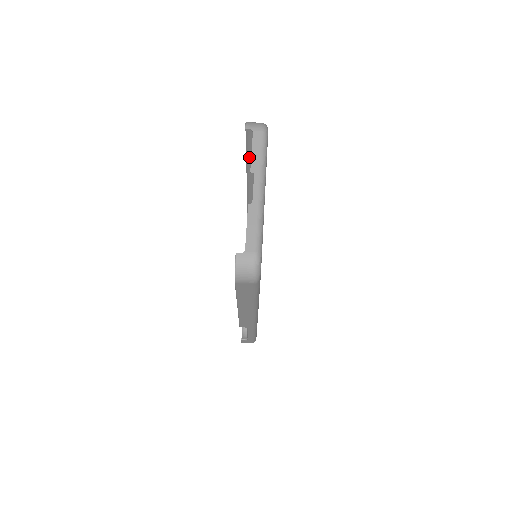
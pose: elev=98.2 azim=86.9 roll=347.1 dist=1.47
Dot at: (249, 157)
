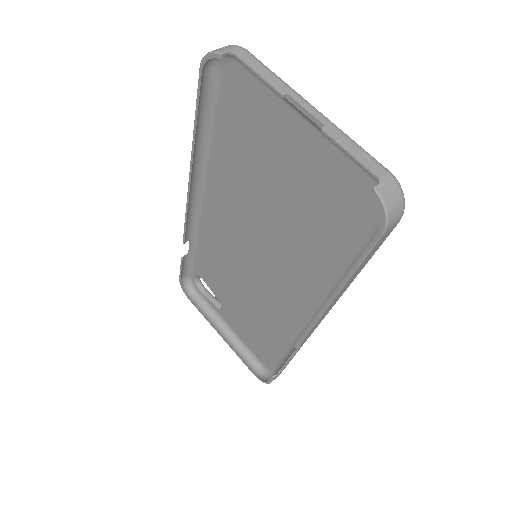
Dot at: (197, 127)
